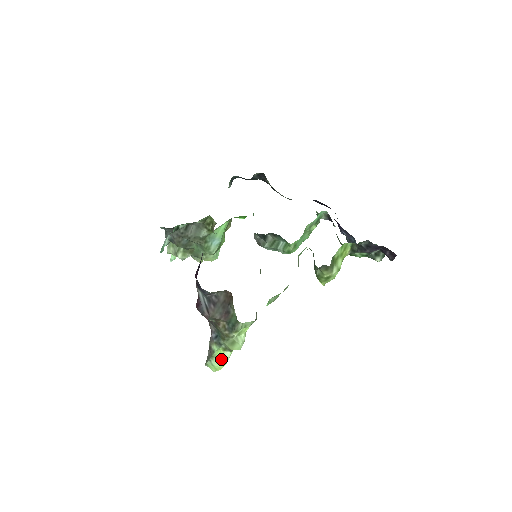
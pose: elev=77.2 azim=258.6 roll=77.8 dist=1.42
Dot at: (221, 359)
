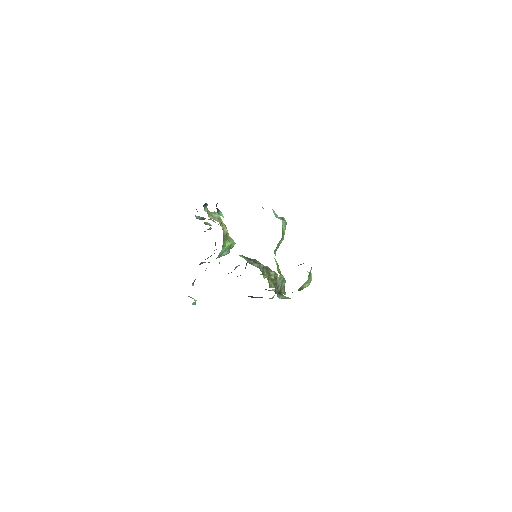
Dot at: occluded
